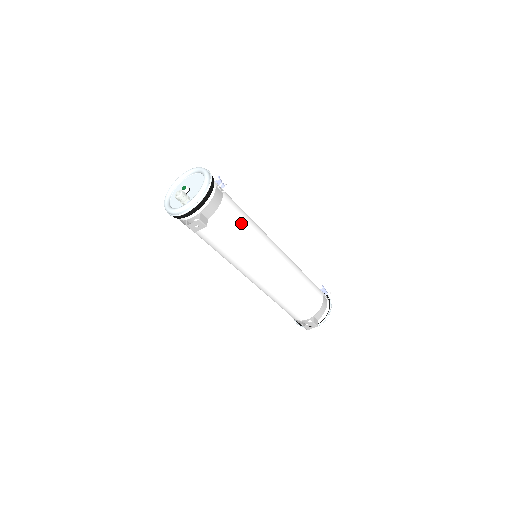
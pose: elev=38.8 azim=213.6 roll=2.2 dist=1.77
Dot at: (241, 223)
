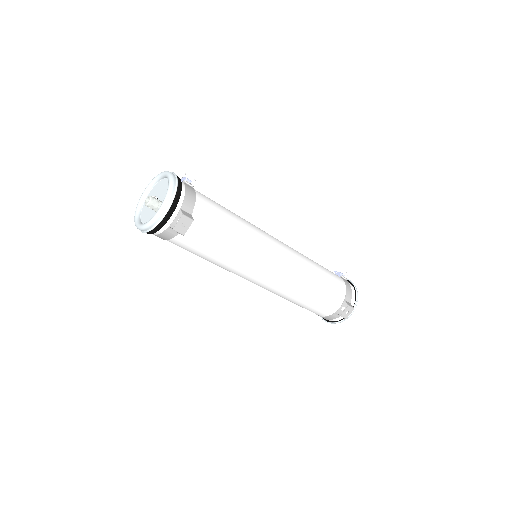
Dot at: (226, 213)
